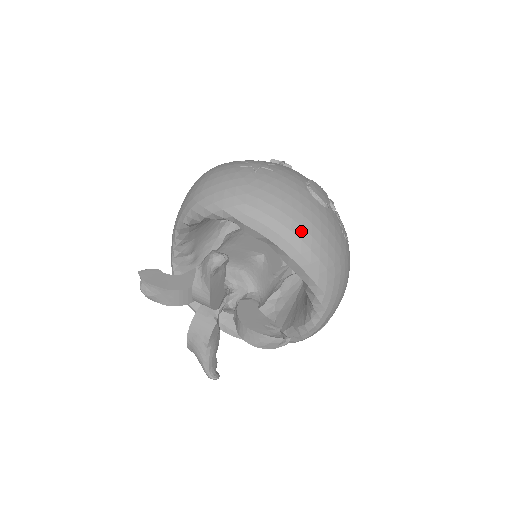
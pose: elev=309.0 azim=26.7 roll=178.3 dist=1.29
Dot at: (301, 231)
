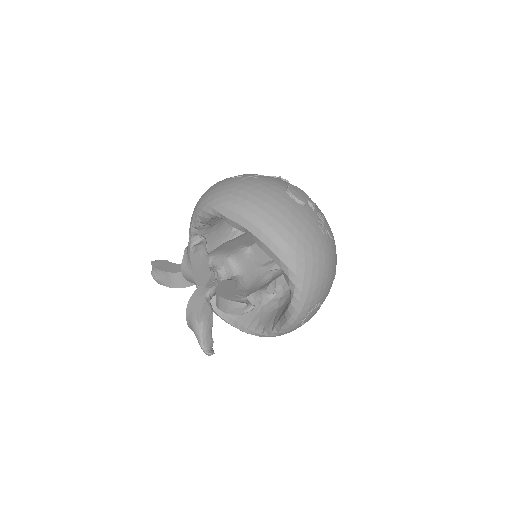
Dot at: (271, 220)
